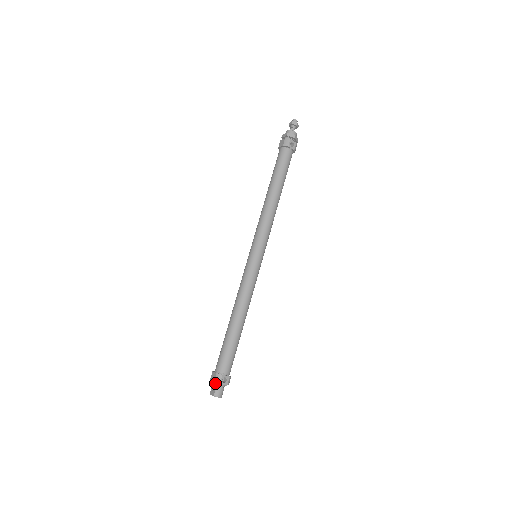
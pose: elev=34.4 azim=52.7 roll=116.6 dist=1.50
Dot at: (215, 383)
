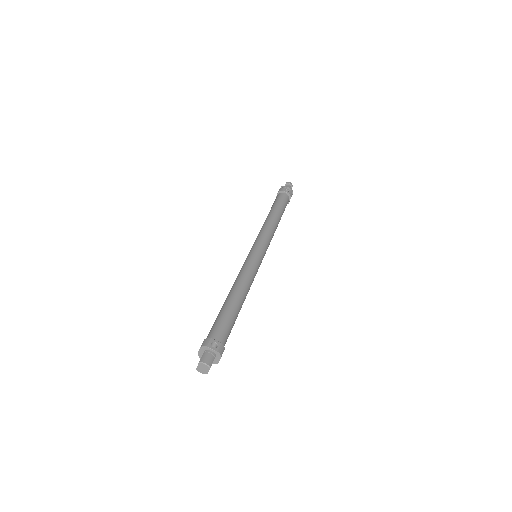
Dot at: (203, 353)
